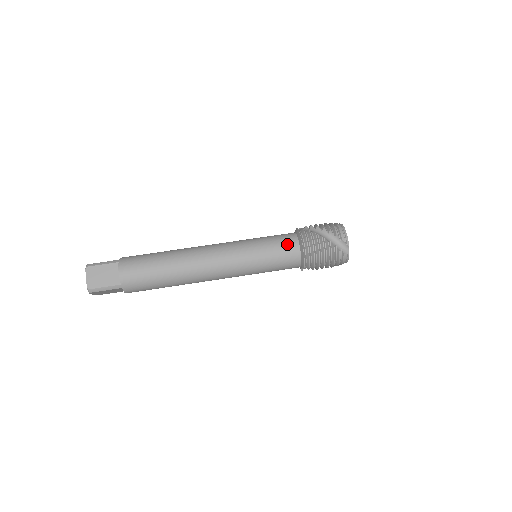
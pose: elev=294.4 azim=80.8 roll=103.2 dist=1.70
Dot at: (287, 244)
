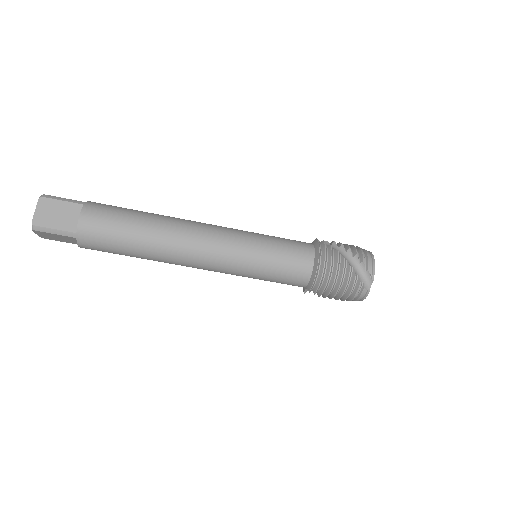
Dot at: (300, 253)
